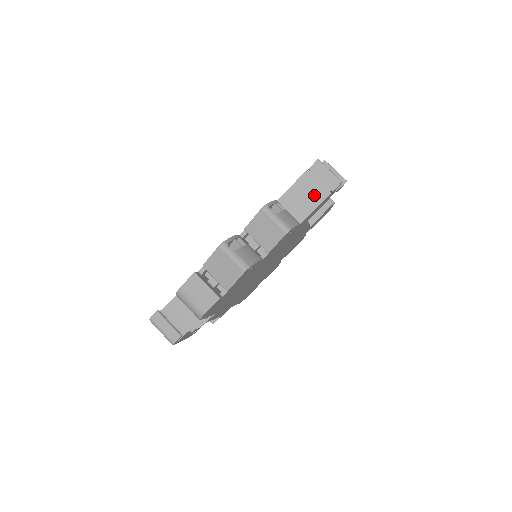
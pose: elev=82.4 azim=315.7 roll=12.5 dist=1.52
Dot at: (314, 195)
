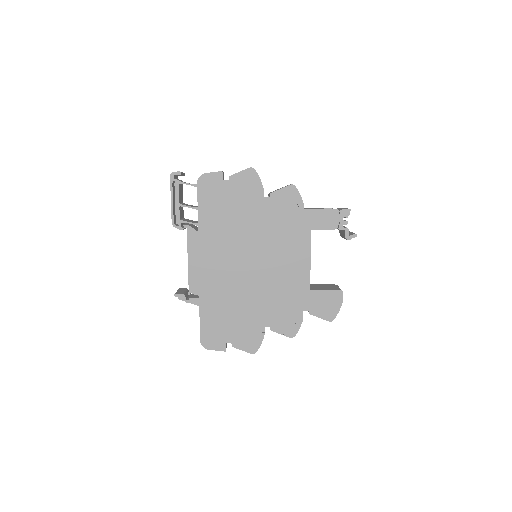
Dot at: occluded
